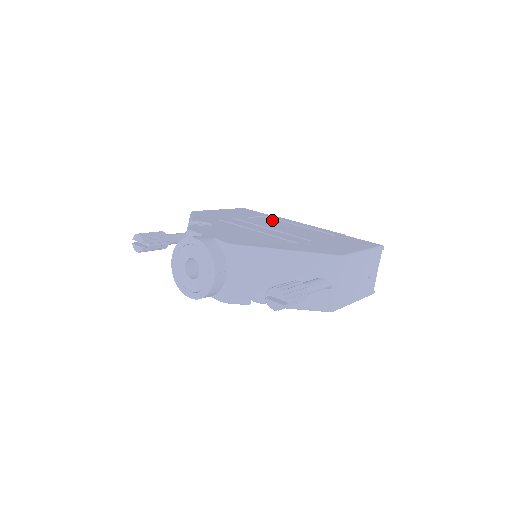
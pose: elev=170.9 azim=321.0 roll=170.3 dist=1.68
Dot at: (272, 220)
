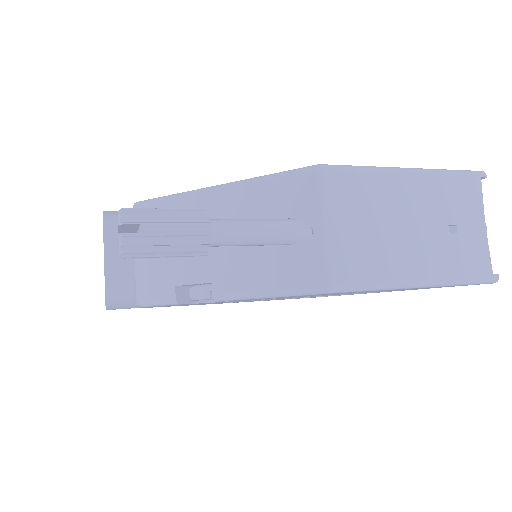
Dot at: occluded
